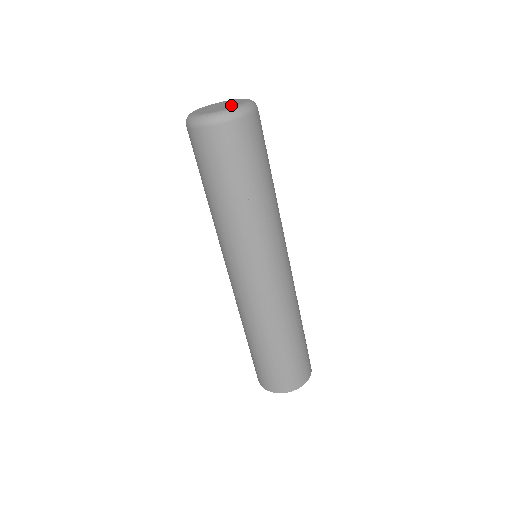
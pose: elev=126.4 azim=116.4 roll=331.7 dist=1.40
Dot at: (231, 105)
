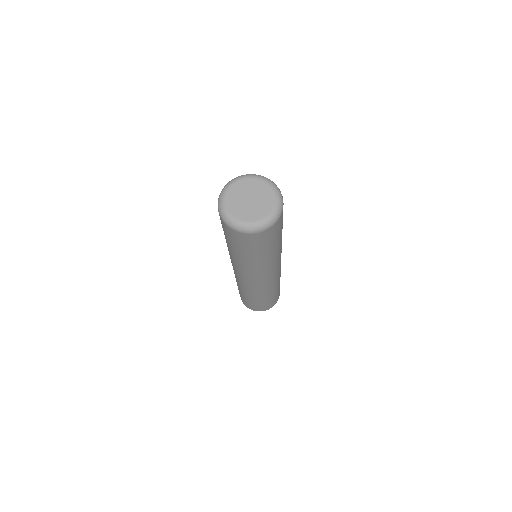
Dot at: (257, 212)
